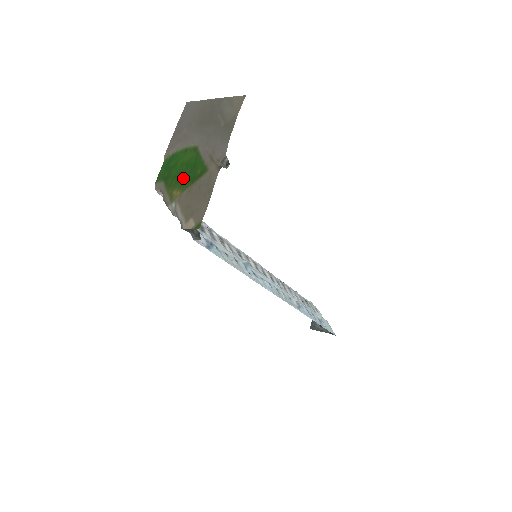
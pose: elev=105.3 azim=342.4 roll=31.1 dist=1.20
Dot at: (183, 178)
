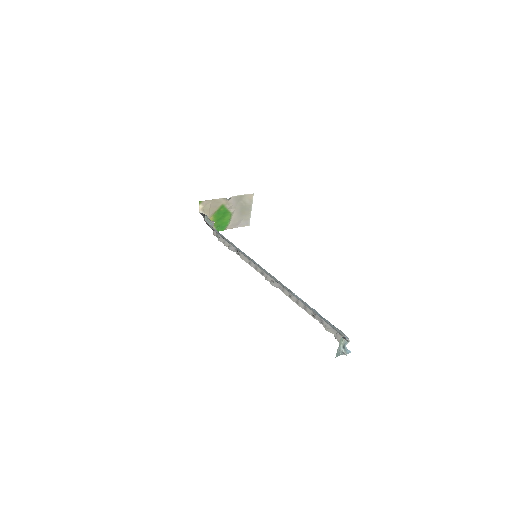
Dot at: (218, 217)
